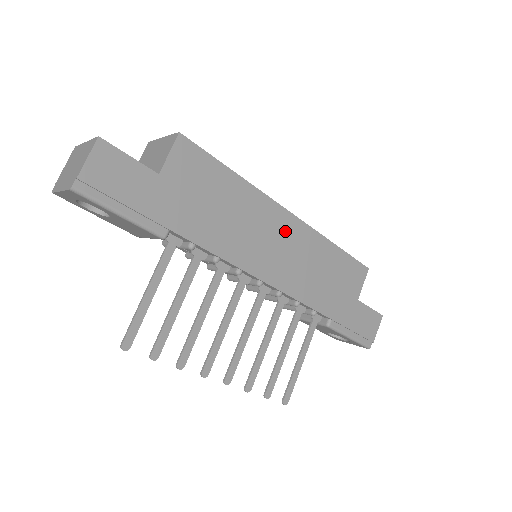
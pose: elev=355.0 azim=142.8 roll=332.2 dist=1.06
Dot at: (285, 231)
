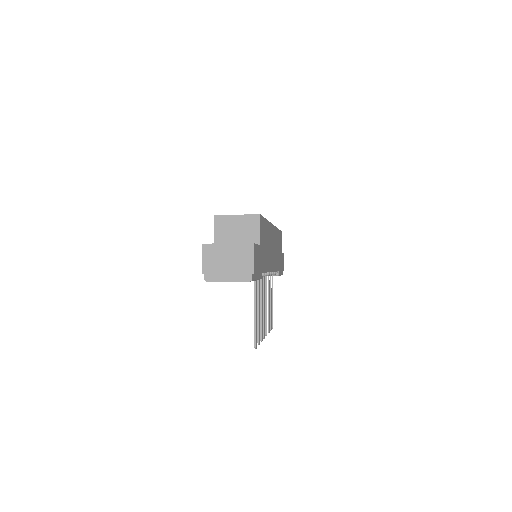
Dot at: (273, 237)
